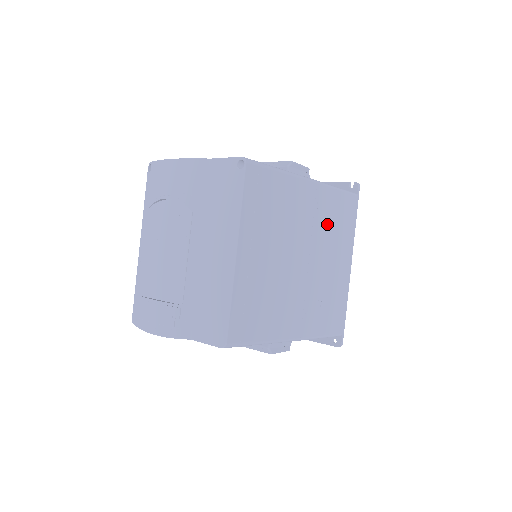
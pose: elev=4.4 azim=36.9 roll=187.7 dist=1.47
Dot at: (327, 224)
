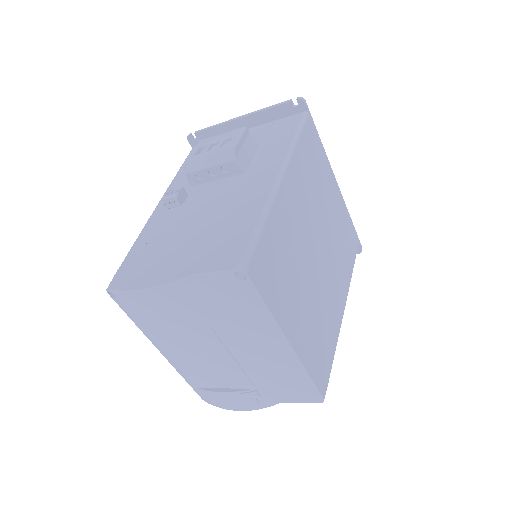
Dot at: (310, 187)
